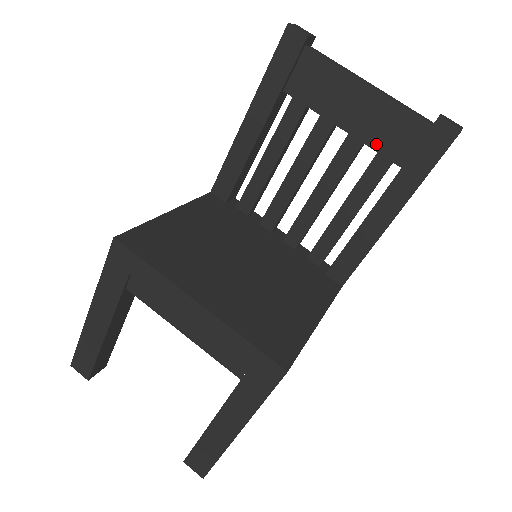
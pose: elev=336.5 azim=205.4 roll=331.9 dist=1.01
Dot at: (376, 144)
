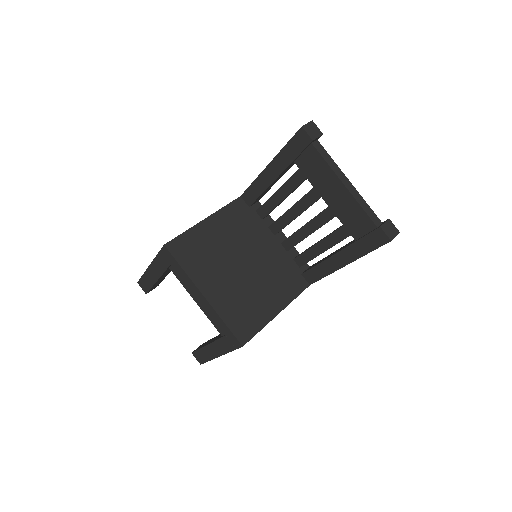
Dot at: (343, 220)
